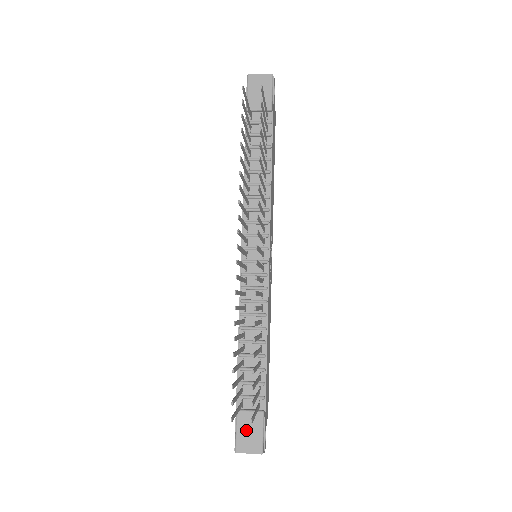
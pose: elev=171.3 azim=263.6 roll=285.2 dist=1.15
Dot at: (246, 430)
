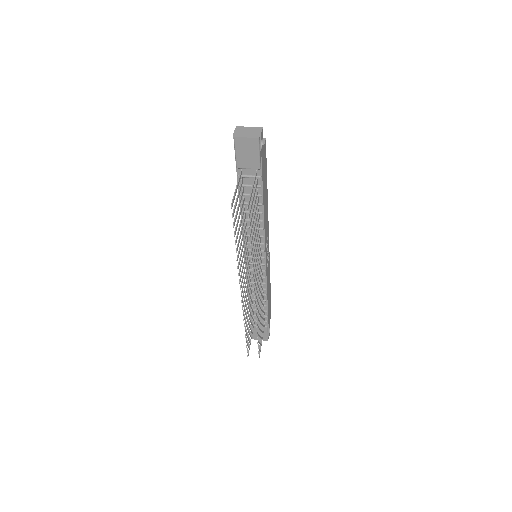
Dot at: occluded
